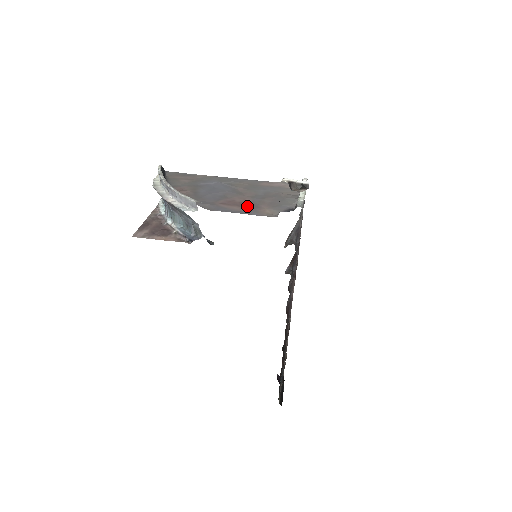
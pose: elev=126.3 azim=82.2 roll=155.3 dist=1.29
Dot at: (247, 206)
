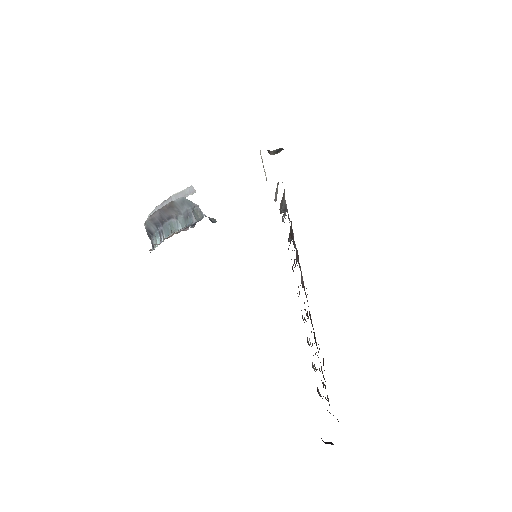
Dot at: occluded
